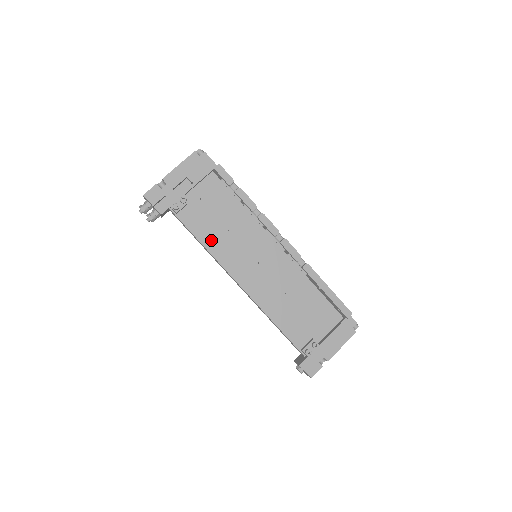
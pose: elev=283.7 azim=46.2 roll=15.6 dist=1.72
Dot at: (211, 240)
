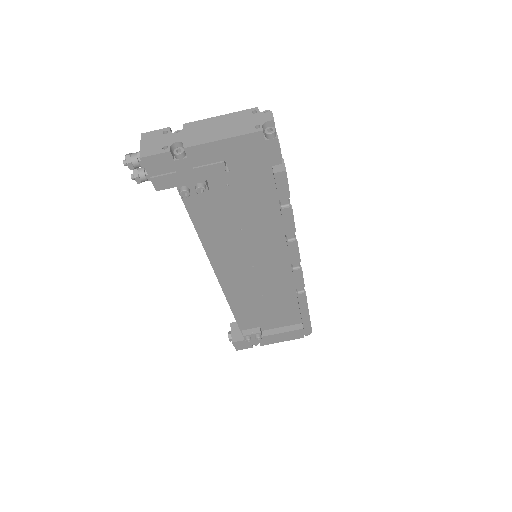
Dot at: (211, 231)
